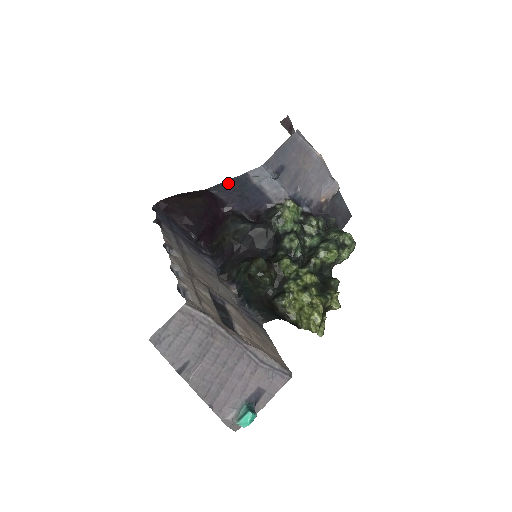
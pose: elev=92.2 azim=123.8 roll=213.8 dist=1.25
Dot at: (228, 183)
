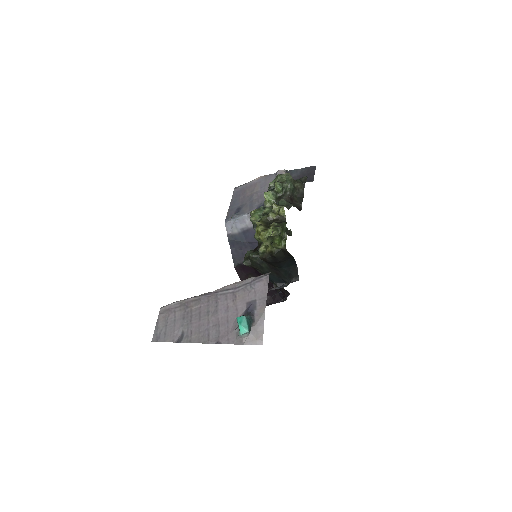
Dot at: (233, 251)
